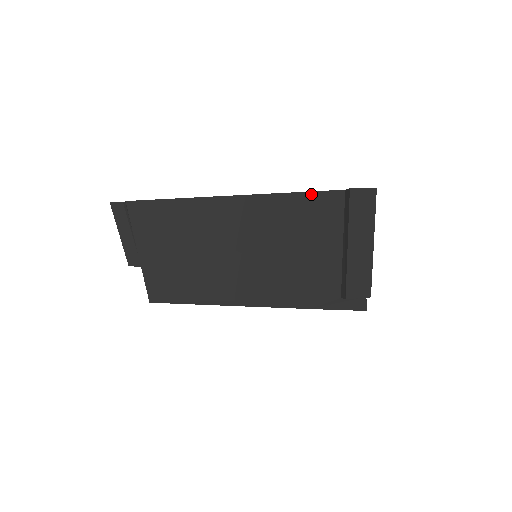
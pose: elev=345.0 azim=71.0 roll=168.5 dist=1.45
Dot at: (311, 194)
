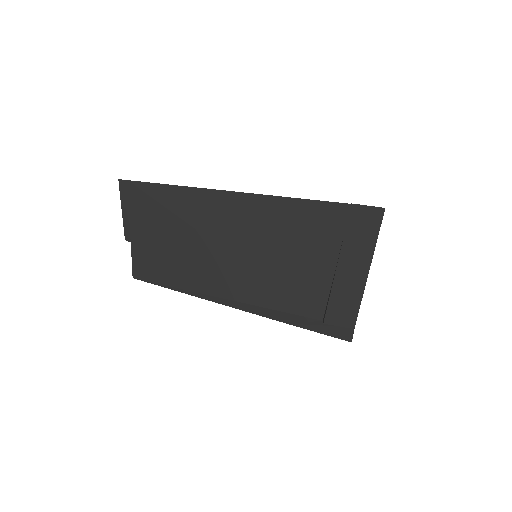
Dot at: (310, 202)
